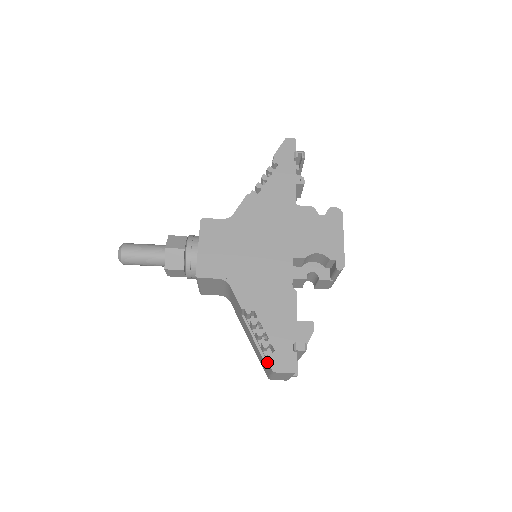
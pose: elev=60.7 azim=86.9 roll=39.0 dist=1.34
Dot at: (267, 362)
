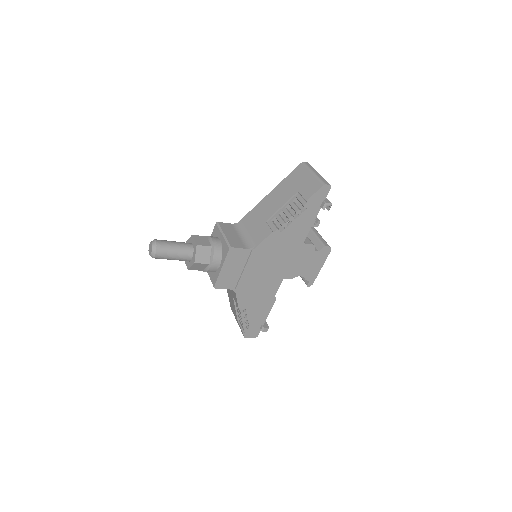
Dot at: (239, 320)
